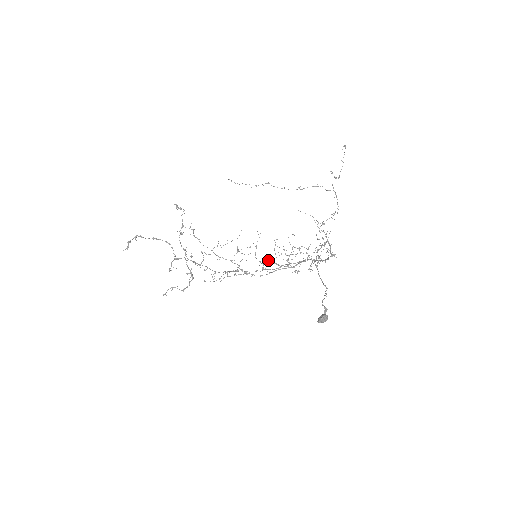
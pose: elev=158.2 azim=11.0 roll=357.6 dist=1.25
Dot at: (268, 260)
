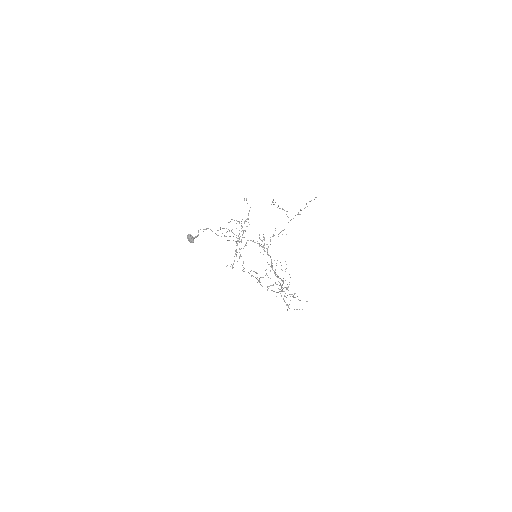
Dot at: occluded
